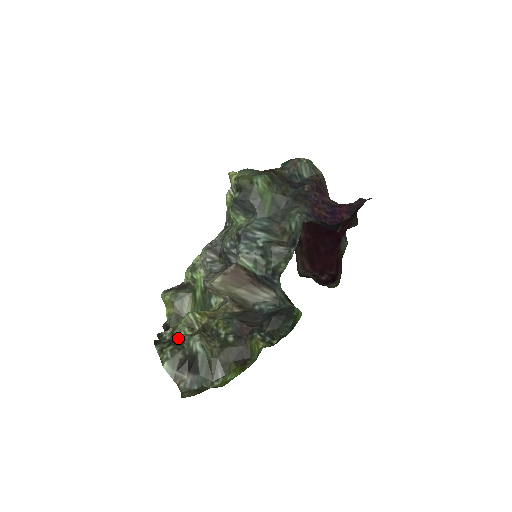
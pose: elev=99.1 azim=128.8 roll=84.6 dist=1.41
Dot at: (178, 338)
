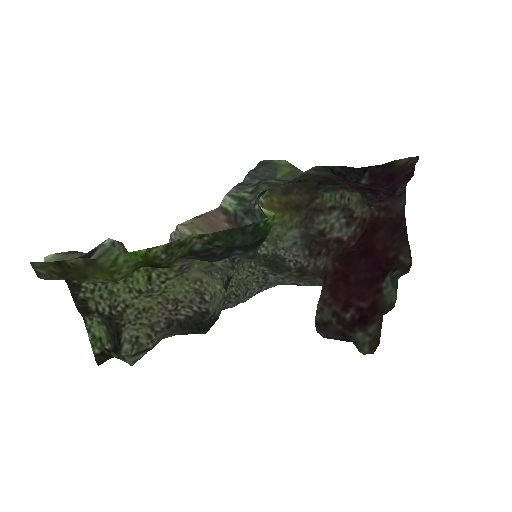
Dot at: occluded
